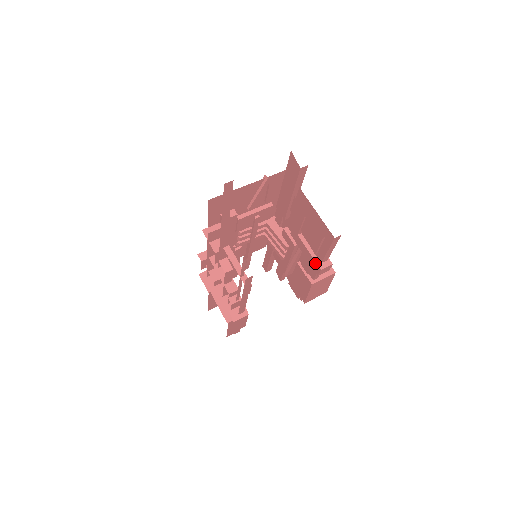
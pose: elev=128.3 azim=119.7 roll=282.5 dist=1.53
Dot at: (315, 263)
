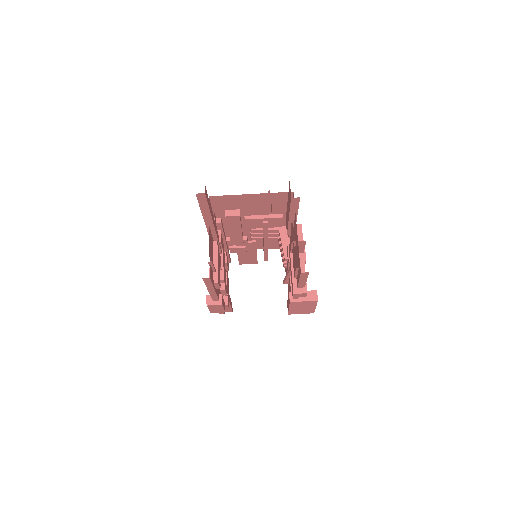
Dot at: (292, 285)
